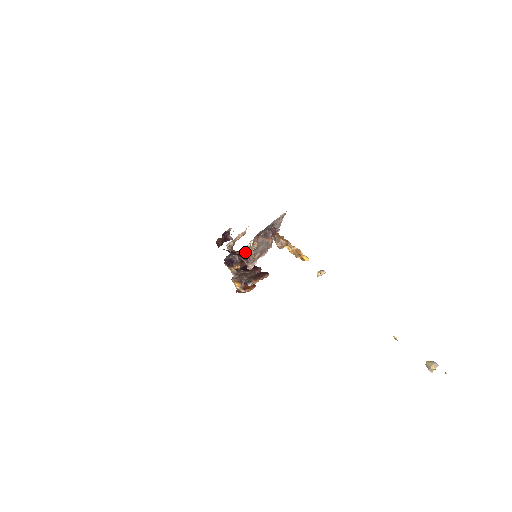
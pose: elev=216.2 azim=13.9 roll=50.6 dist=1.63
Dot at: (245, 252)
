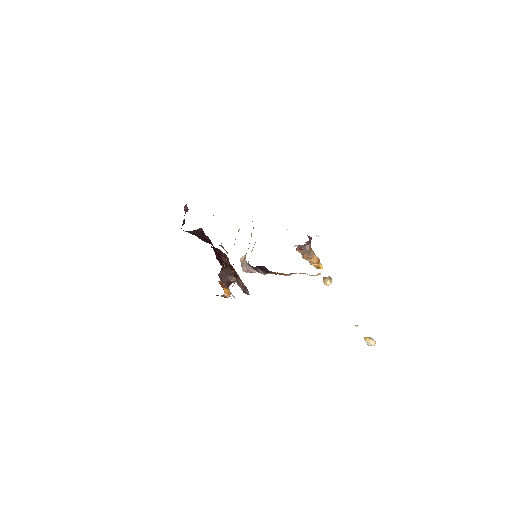
Dot at: occluded
